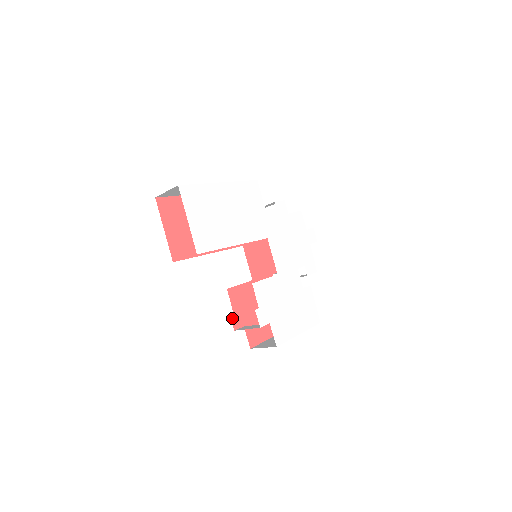
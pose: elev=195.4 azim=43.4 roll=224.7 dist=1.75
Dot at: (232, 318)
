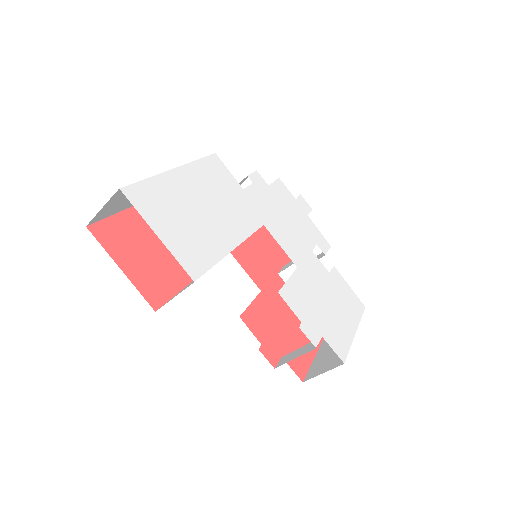
Dot at: (264, 353)
